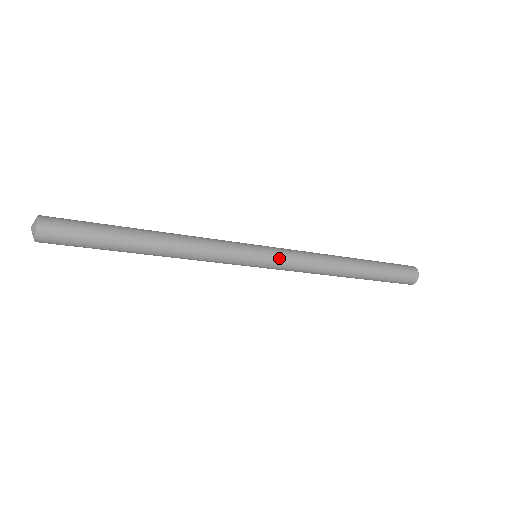
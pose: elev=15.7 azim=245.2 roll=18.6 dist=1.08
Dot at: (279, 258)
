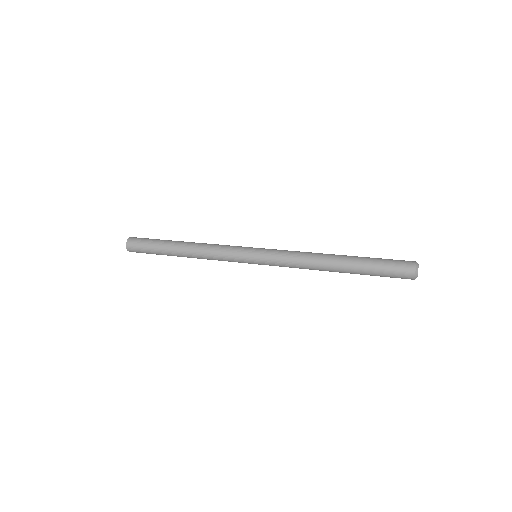
Dot at: (269, 265)
